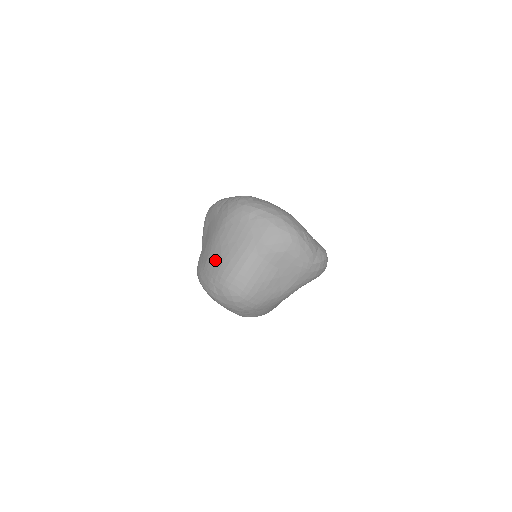
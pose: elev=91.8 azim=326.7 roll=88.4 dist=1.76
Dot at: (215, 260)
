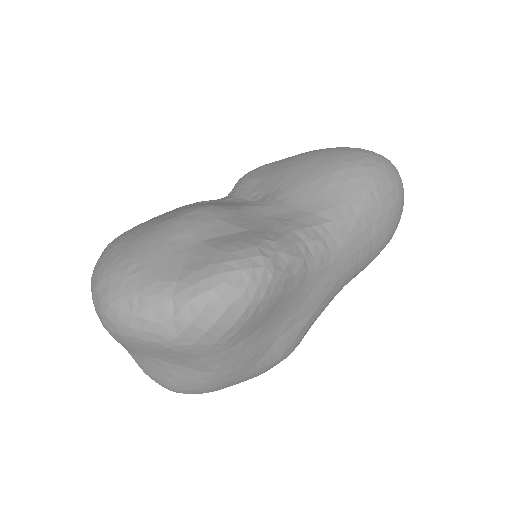
Dot at: occluded
